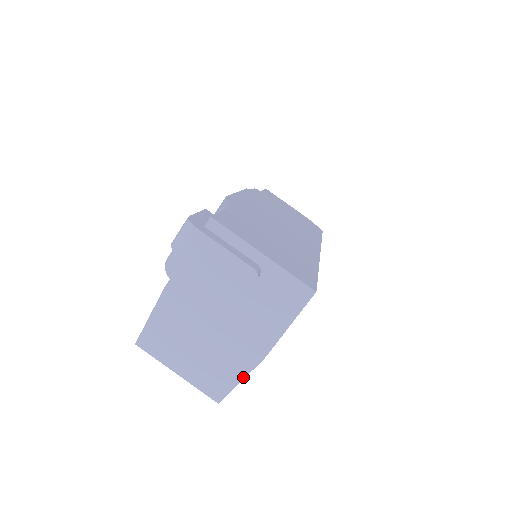
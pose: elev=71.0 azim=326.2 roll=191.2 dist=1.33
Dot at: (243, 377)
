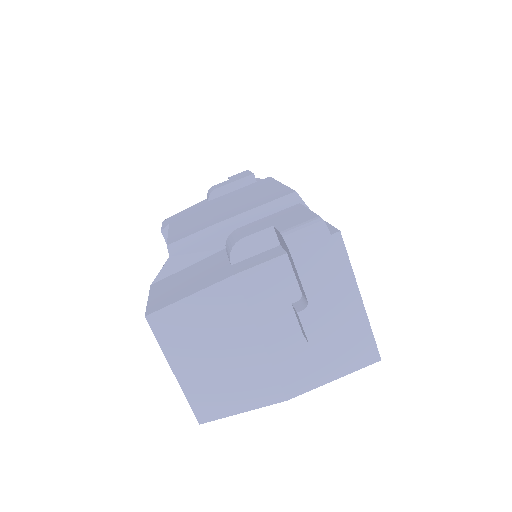
Dot at: (250, 409)
